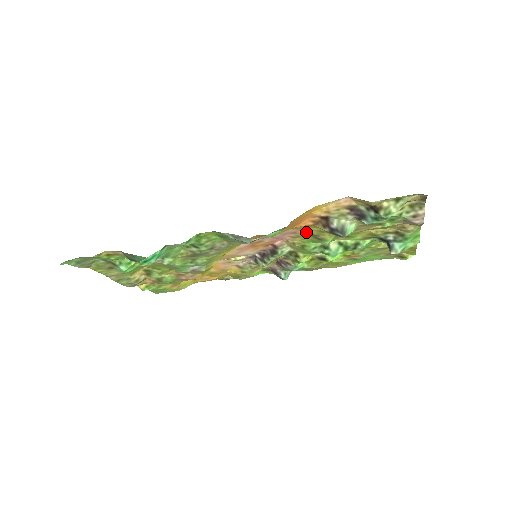
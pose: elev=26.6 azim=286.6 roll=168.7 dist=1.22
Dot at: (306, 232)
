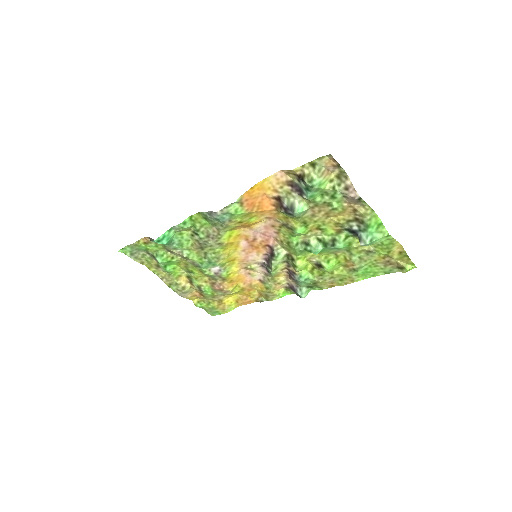
Dot at: (280, 223)
